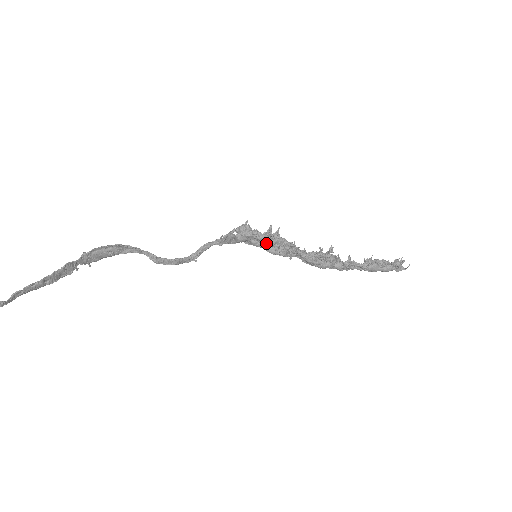
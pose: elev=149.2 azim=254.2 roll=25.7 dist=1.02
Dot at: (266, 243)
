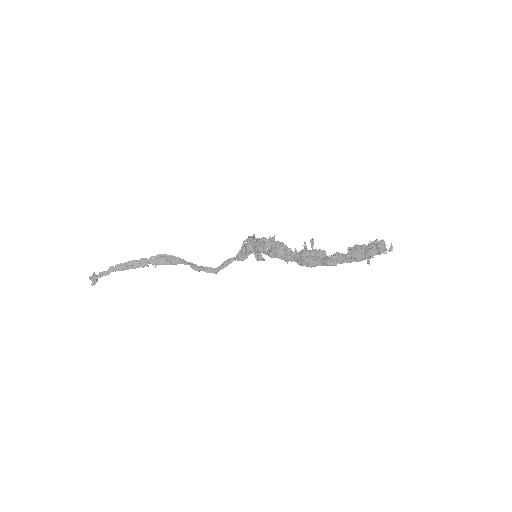
Dot at: (262, 244)
